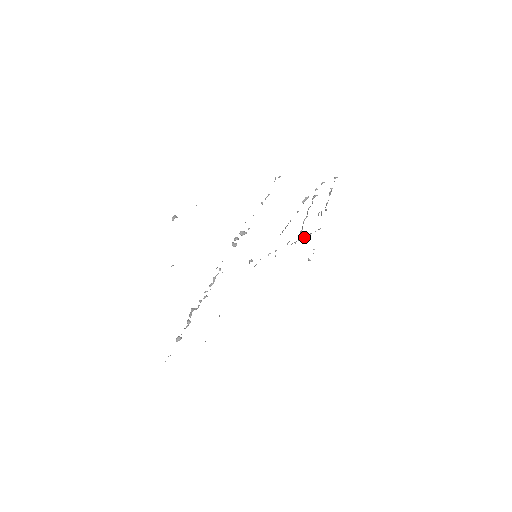
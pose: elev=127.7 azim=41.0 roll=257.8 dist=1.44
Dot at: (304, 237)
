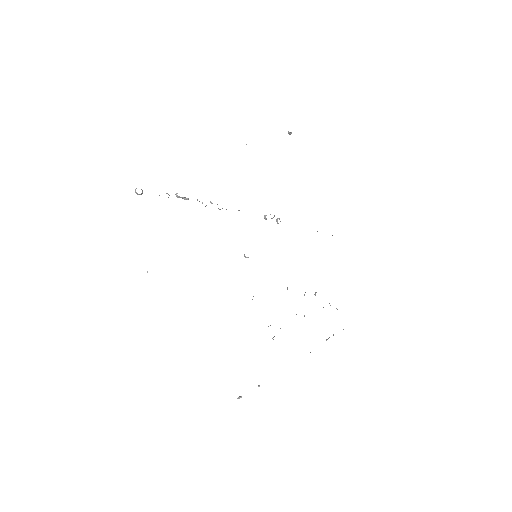
Dot at: occluded
